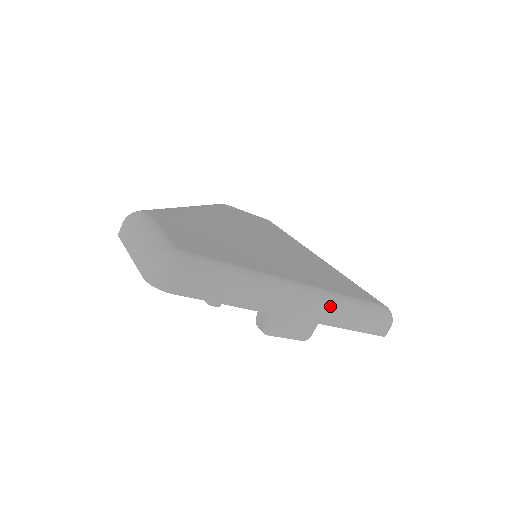
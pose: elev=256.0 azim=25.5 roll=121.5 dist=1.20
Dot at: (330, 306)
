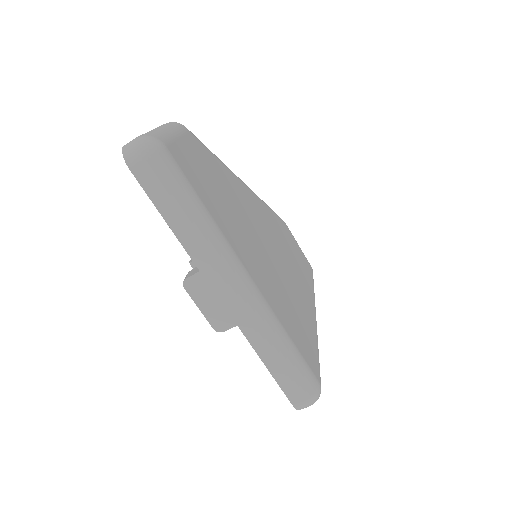
Dot at: (259, 319)
